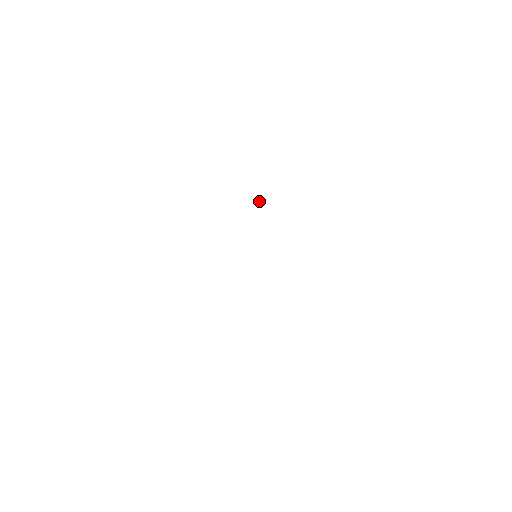
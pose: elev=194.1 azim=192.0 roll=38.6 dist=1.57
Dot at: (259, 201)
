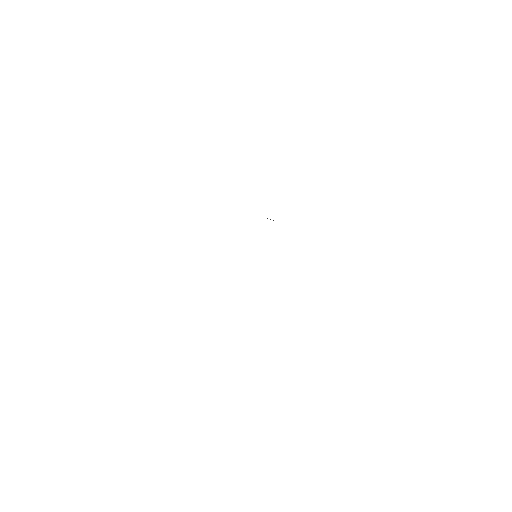
Dot at: occluded
